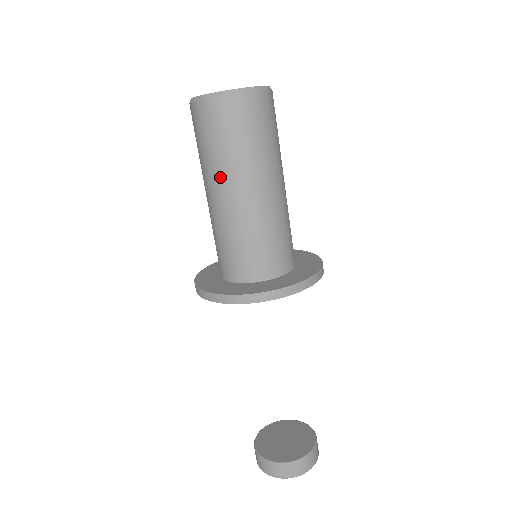
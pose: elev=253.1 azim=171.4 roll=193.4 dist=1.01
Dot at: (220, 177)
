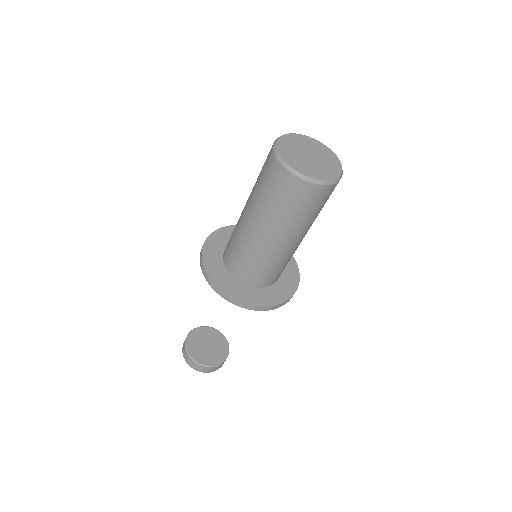
Dot at: (277, 228)
